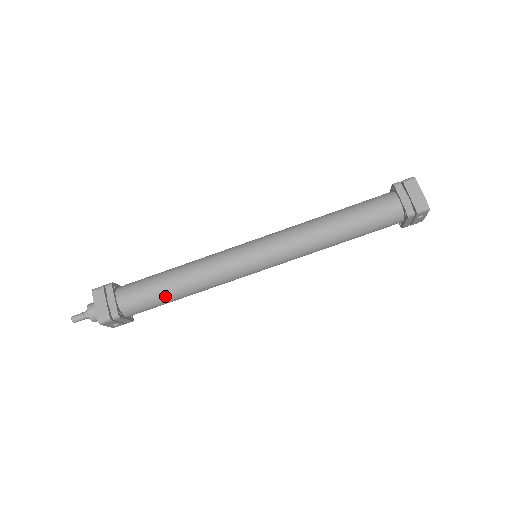
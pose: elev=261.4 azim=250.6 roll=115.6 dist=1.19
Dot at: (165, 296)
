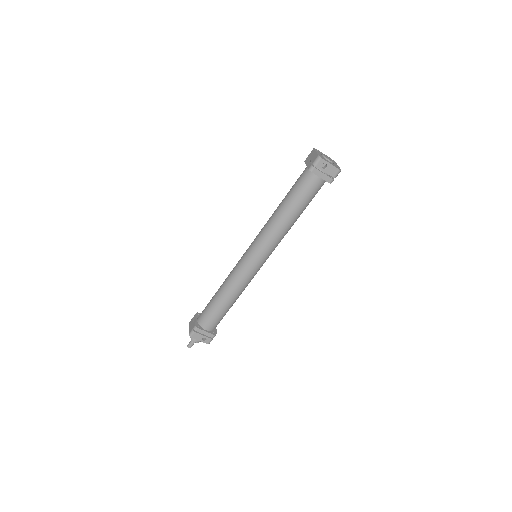
Dot at: (216, 305)
